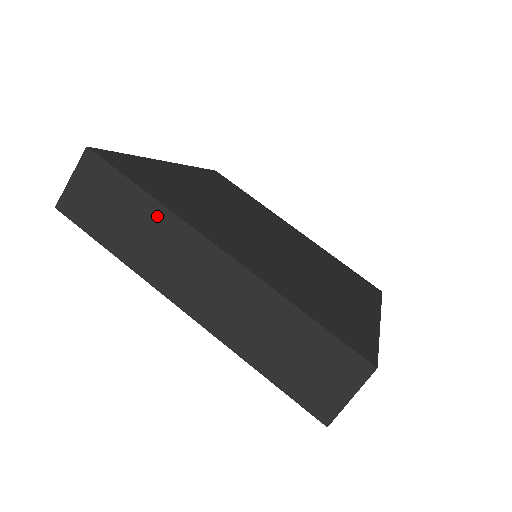
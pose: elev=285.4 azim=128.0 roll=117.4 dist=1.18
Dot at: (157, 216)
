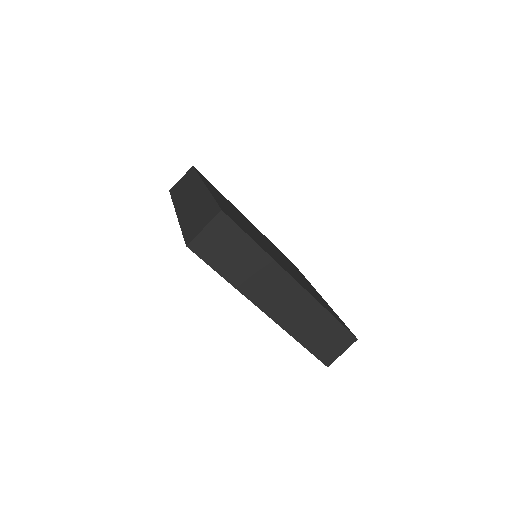
Dot at: (195, 180)
